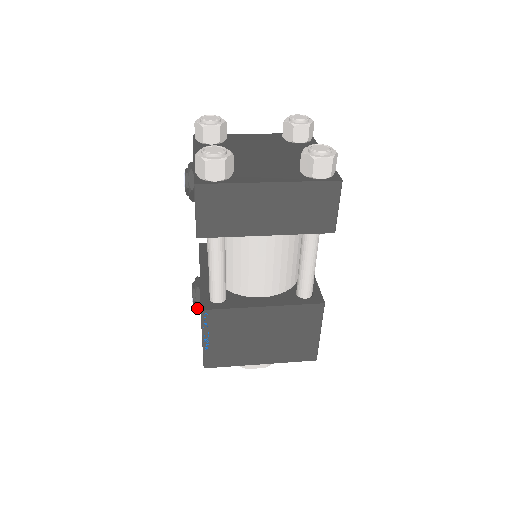
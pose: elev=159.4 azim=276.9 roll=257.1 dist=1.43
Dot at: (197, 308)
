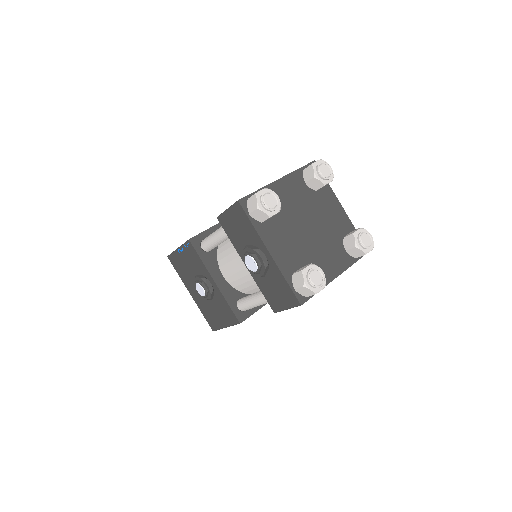
Dot at: occluded
